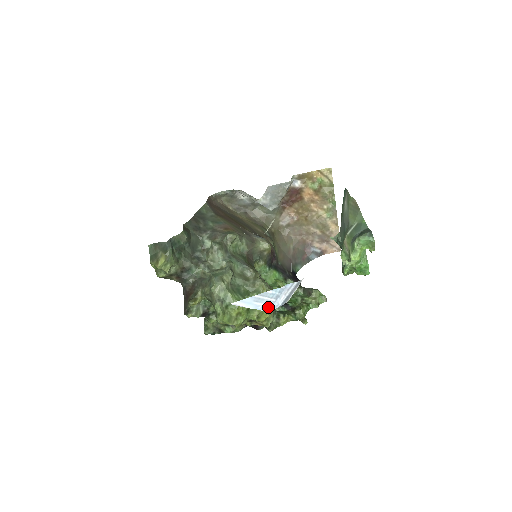
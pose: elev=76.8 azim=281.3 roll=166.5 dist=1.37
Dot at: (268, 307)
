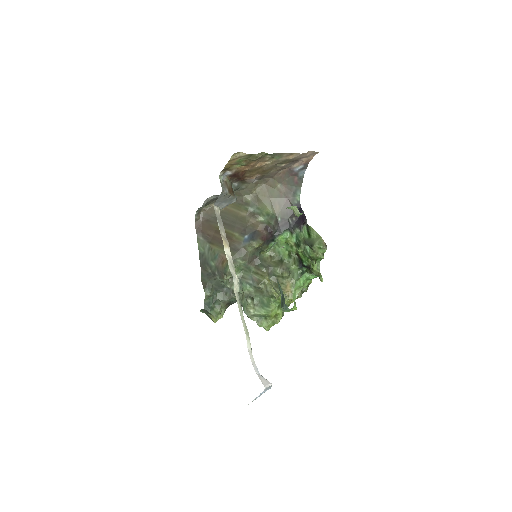
Dot at: occluded
